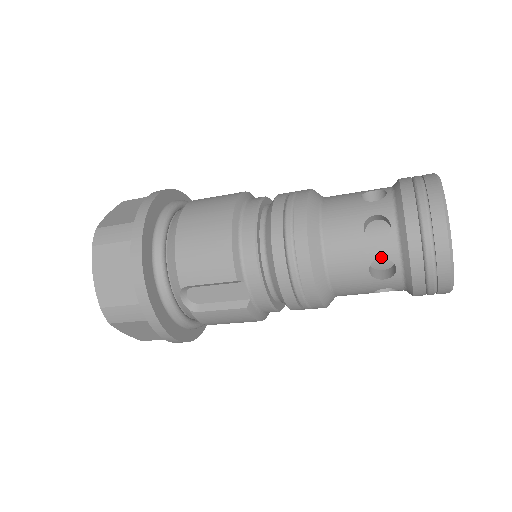
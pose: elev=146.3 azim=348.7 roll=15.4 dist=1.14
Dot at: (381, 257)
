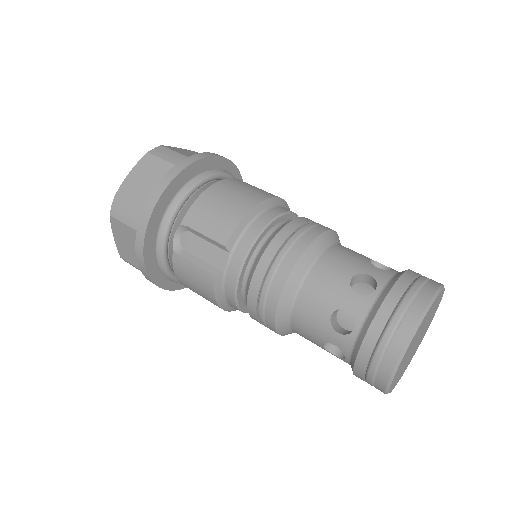
Dot at: (349, 309)
